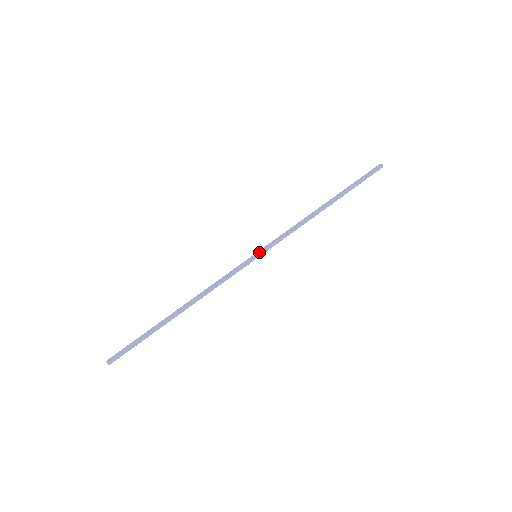
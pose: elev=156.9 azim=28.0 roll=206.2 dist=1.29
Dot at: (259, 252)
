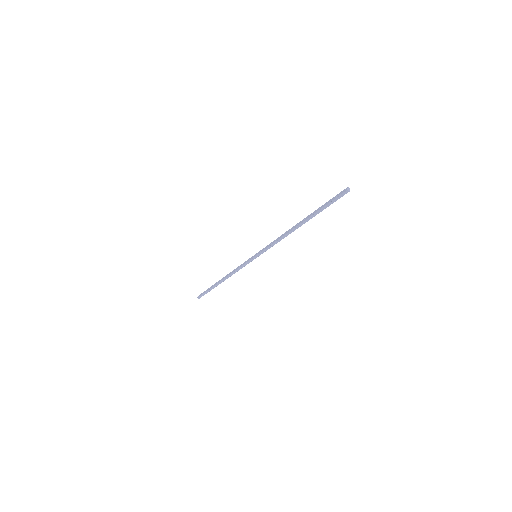
Dot at: (256, 254)
